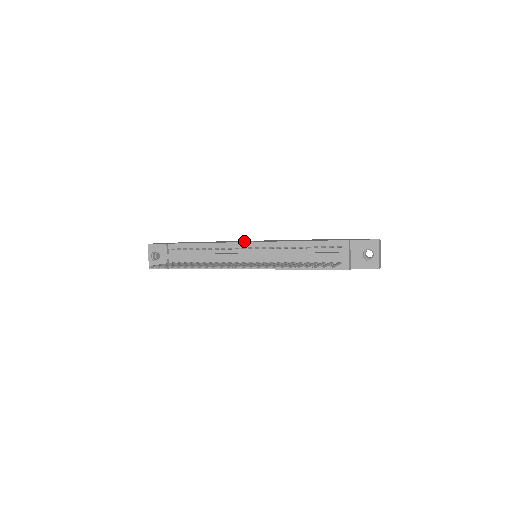
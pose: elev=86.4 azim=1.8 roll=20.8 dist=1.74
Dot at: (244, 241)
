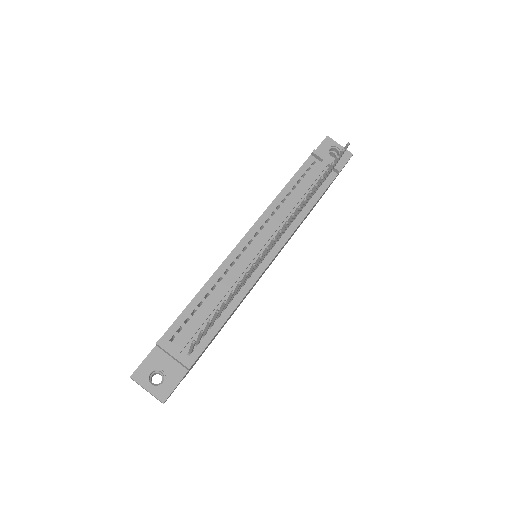
Dot at: occluded
